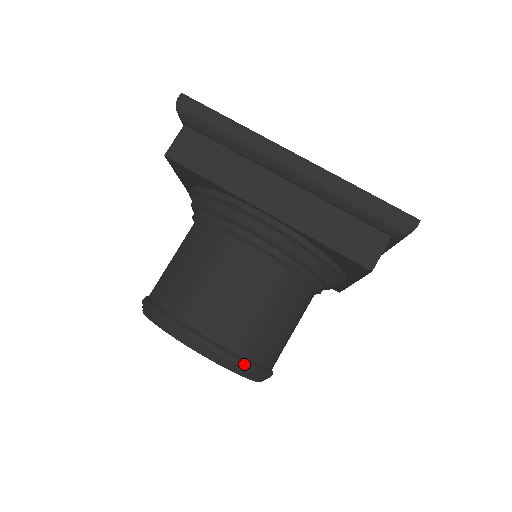
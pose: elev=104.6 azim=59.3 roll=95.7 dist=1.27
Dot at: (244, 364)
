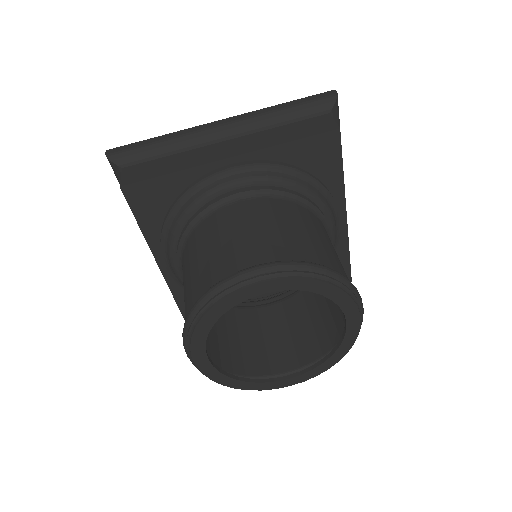
Dot at: (323, 266)
